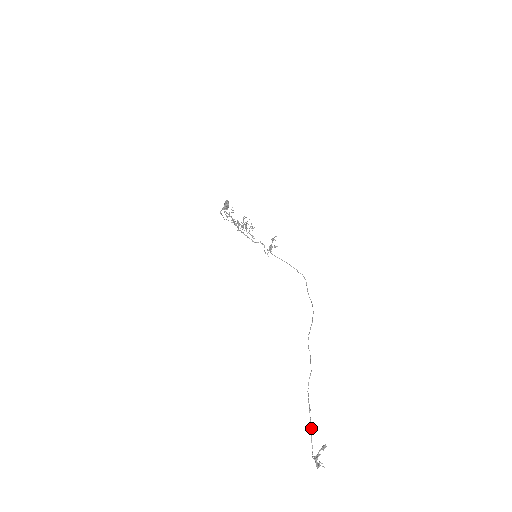
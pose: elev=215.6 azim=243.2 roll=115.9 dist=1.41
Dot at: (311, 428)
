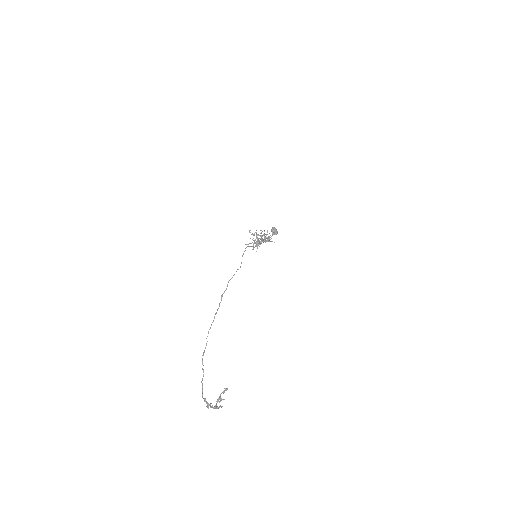
Dot at: (203, 370)
